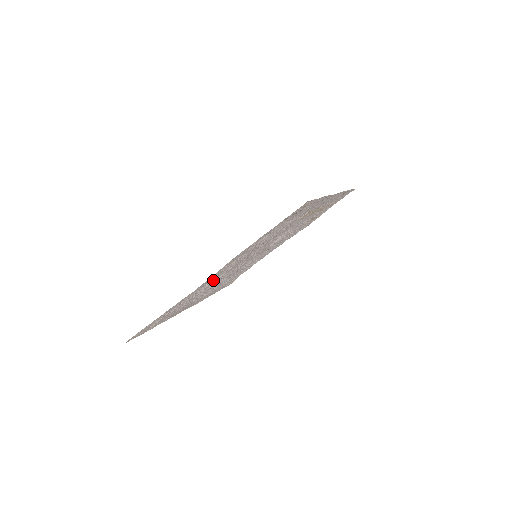
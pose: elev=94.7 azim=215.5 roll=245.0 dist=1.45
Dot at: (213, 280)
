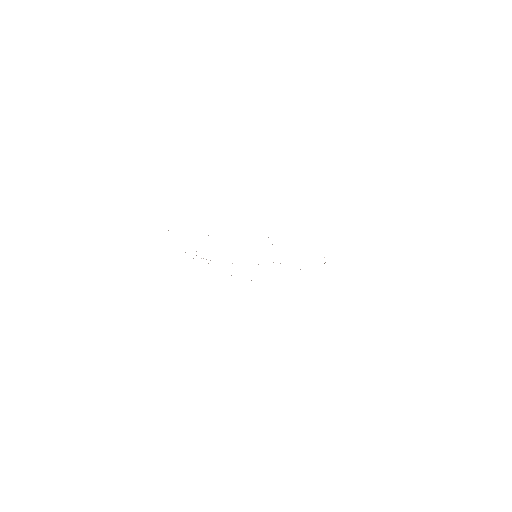
Dot at: occluded
